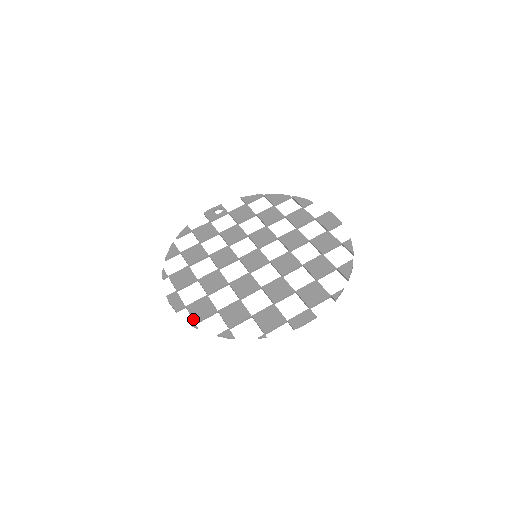
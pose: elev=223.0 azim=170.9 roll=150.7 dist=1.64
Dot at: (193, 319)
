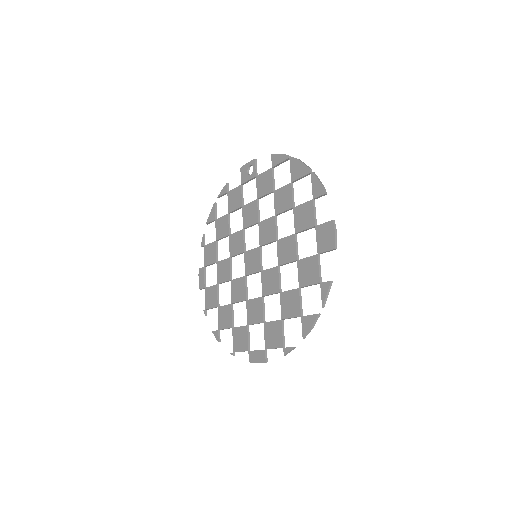
Dot at: (205, 305)
